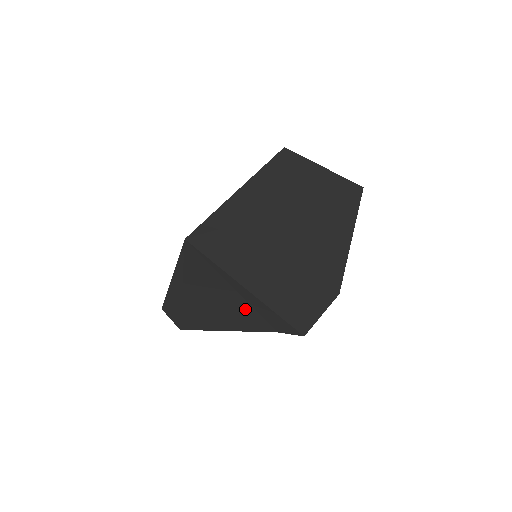
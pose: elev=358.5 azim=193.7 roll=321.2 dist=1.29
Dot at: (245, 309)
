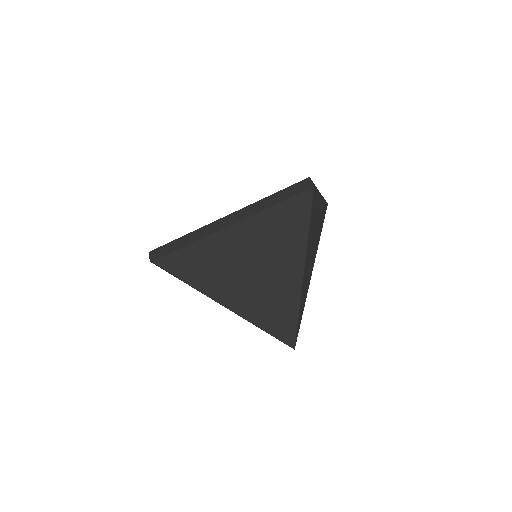
Dot at: occluded
